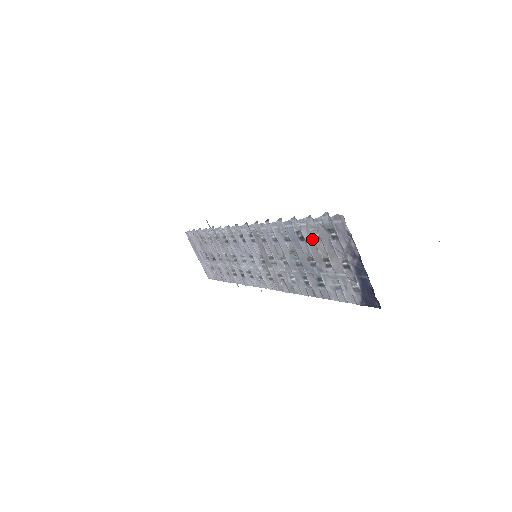
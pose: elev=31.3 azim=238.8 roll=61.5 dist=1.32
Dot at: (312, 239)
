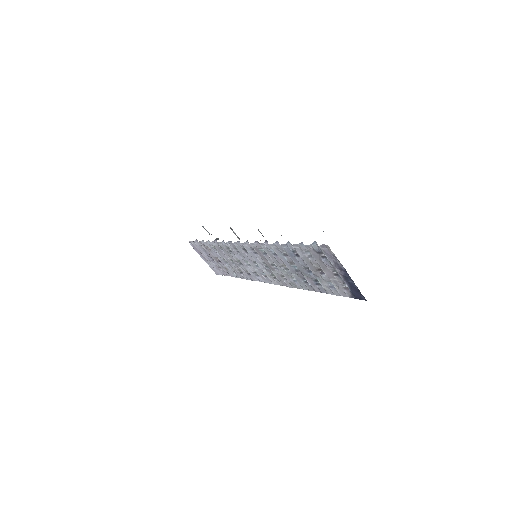
Dot at: (306, 257)
